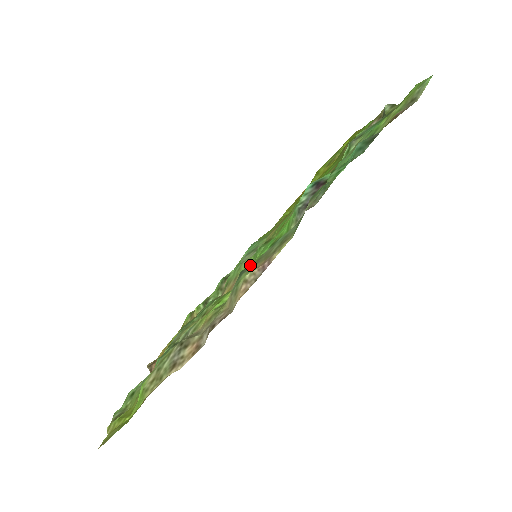
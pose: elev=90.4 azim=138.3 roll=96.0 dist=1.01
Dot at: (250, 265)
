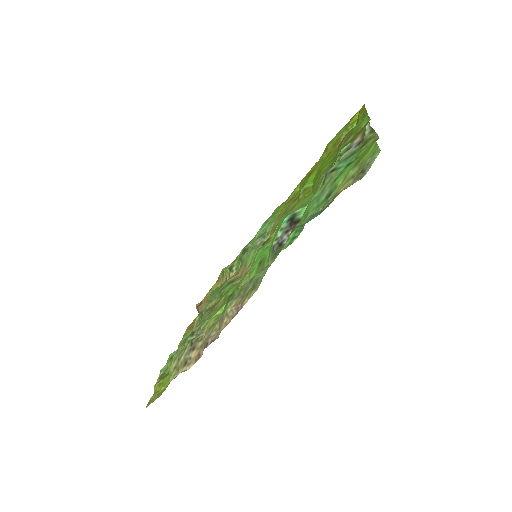
Dot at: (235, 293)
